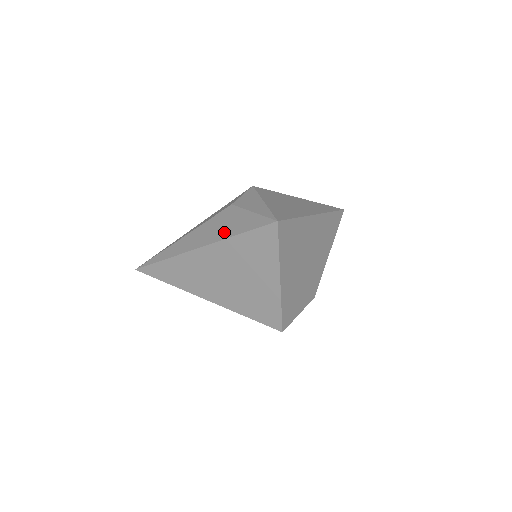
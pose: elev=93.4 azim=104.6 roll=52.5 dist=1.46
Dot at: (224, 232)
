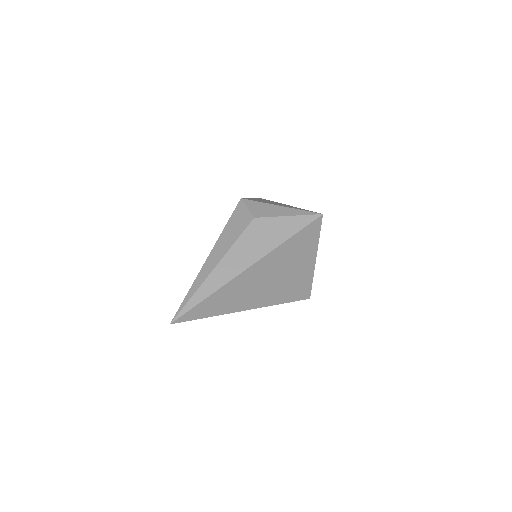
Dot at: (272, 241)
